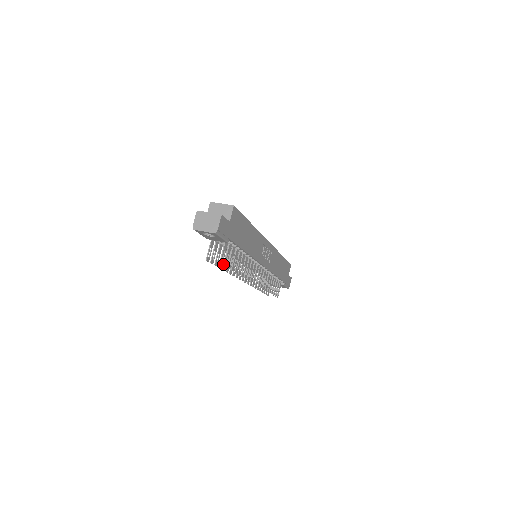
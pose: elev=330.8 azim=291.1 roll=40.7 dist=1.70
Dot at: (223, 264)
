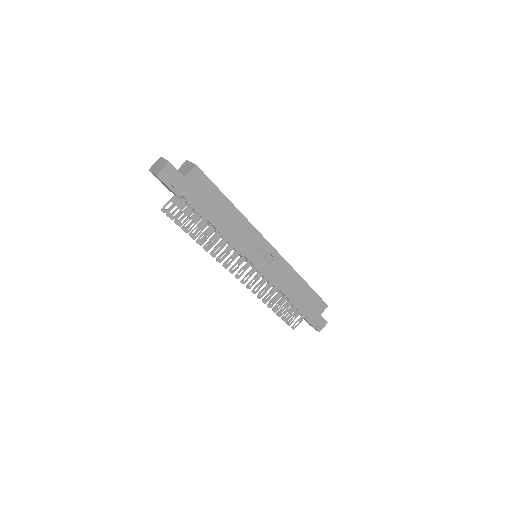
Dot at: (194, 232)
